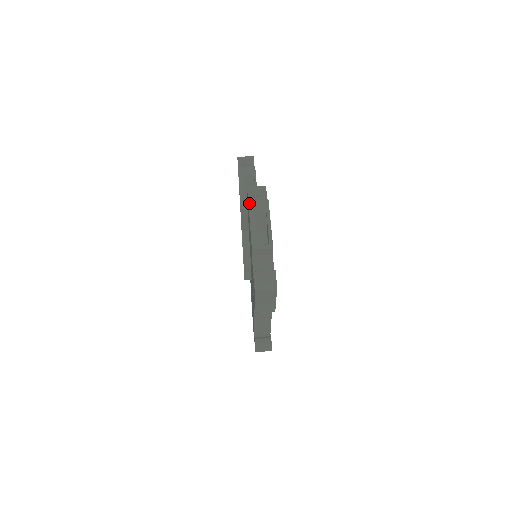
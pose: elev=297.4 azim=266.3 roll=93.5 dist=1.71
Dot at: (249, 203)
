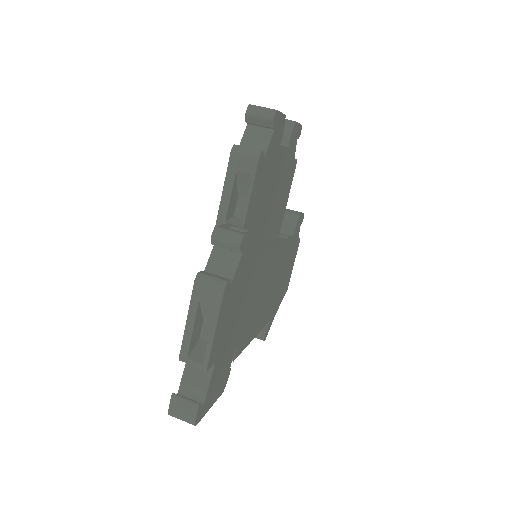
Dot at: (194, 284)
